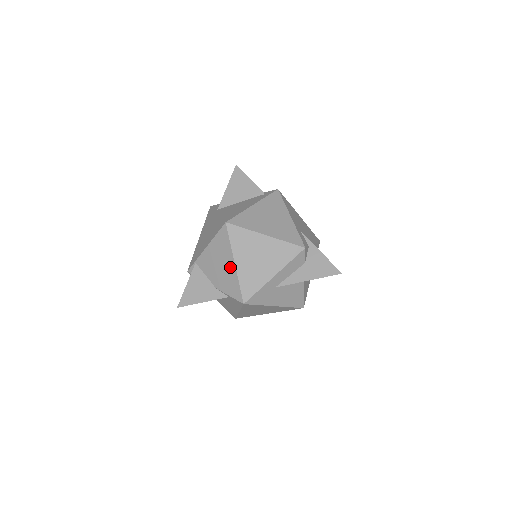
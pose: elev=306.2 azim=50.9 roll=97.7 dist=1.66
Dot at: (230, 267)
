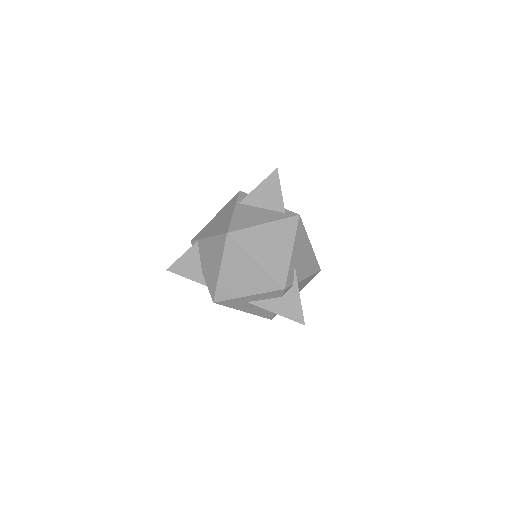
Dot at: (216, 268)
